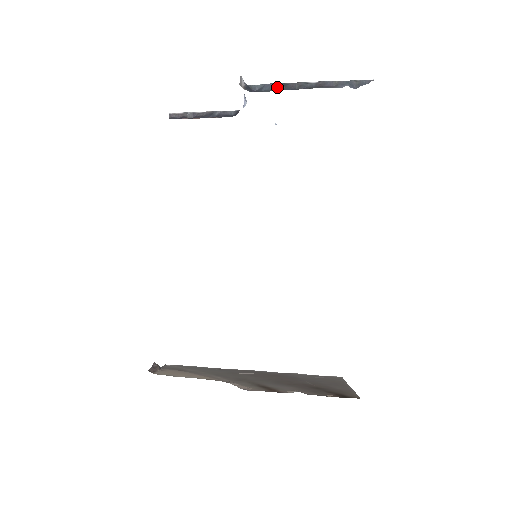
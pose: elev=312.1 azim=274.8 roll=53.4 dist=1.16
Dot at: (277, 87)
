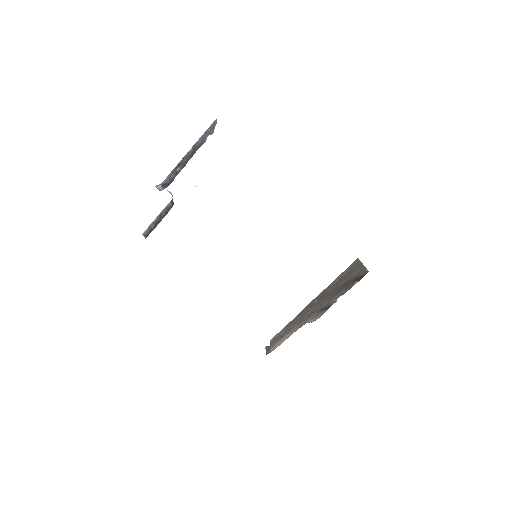
Dot at: (177, 171)
